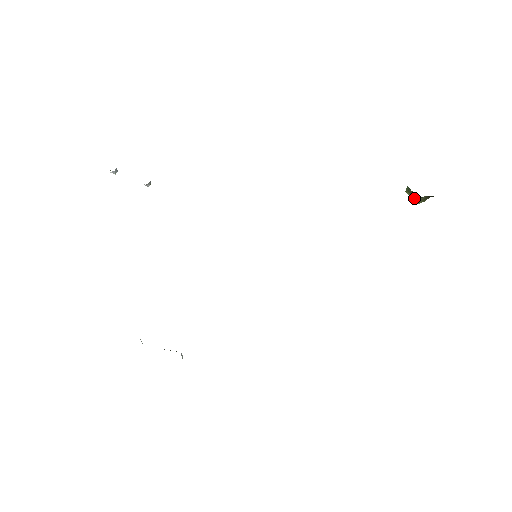
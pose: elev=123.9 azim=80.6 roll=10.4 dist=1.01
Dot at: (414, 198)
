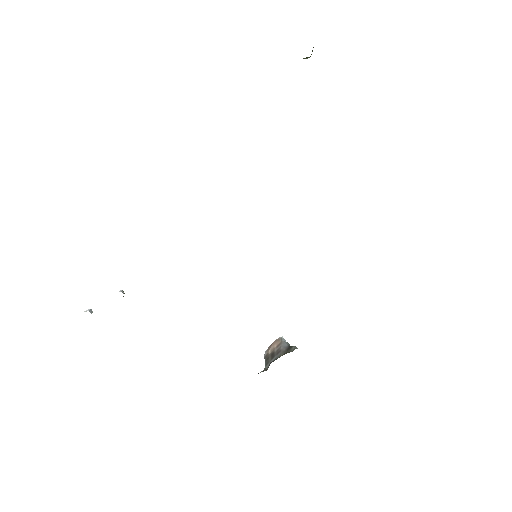
Dot at: occluded
